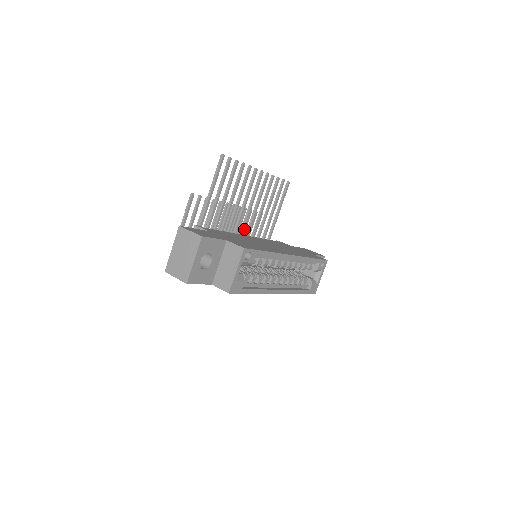
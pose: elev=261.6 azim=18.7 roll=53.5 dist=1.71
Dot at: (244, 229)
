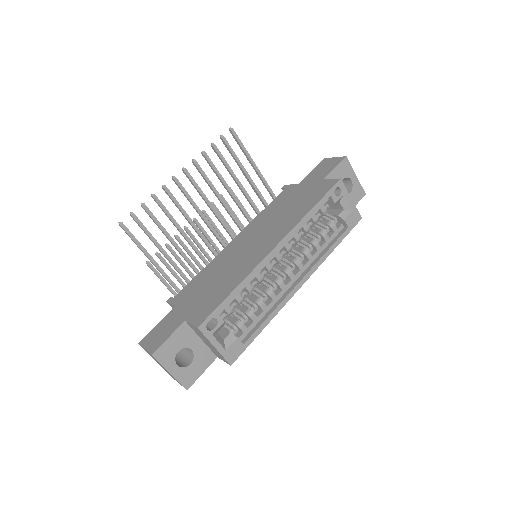
Dot at: occluded
